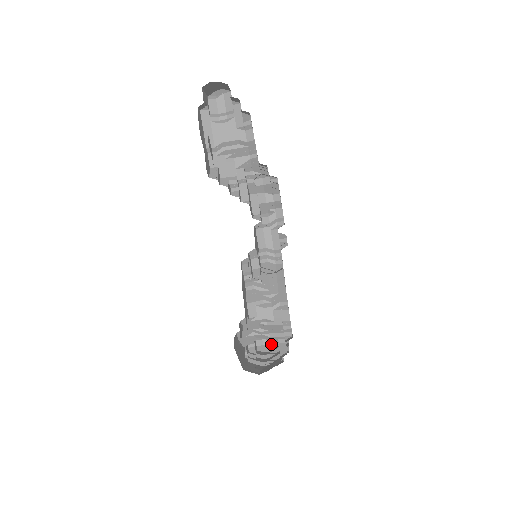
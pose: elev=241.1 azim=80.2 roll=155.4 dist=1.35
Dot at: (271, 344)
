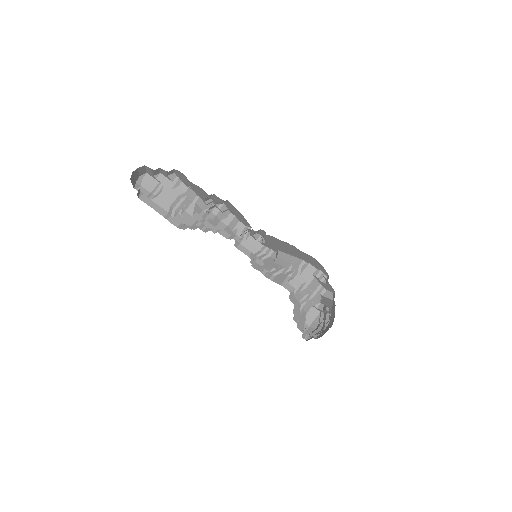
Dot at: (314, 321)
